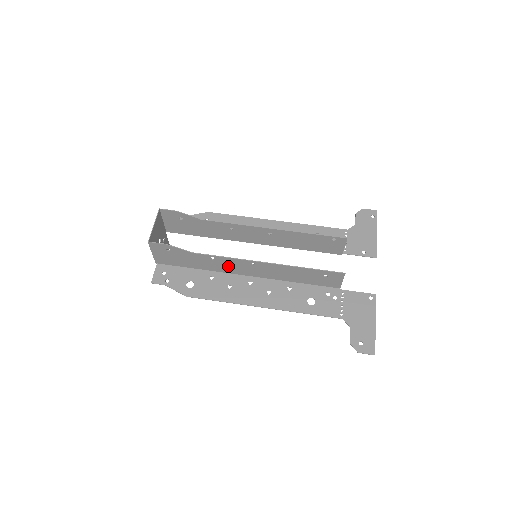
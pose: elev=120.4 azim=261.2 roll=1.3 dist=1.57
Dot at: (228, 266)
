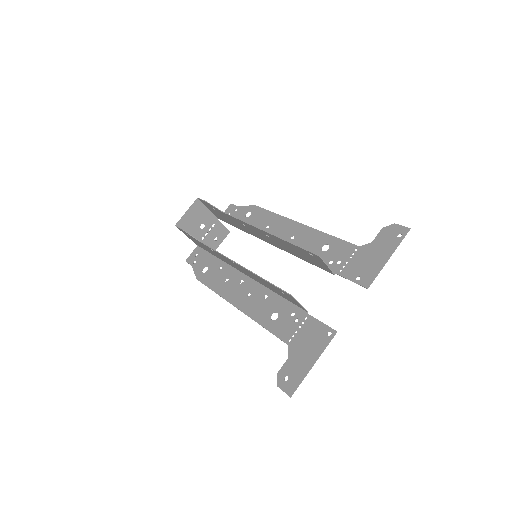
Dot at: (226, 260)
